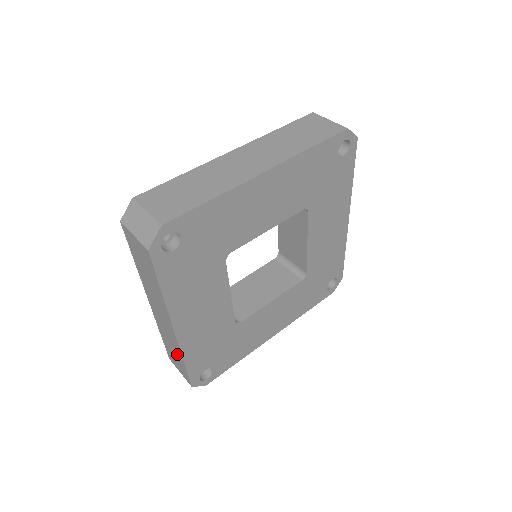
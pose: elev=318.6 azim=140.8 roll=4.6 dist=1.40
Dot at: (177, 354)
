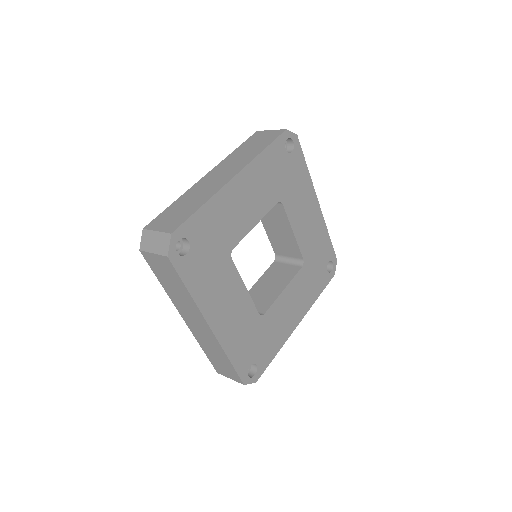
Dot at: (221, 356)
